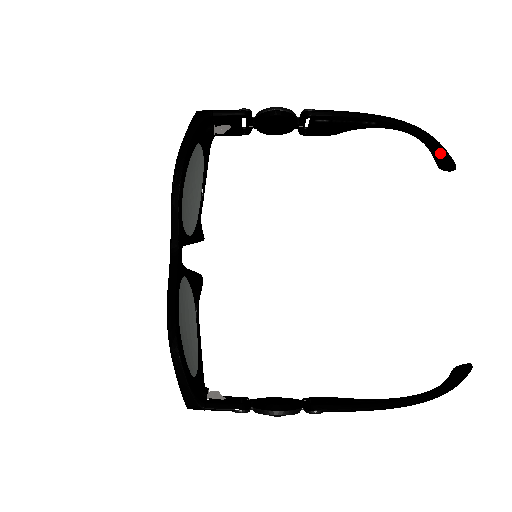
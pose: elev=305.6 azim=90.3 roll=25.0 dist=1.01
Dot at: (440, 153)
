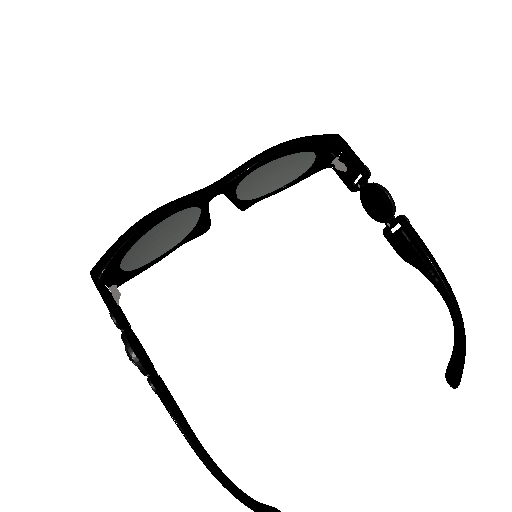
Dot at: (458, 360)
